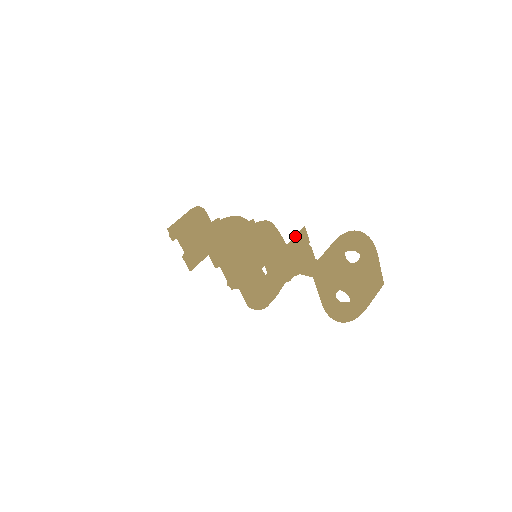
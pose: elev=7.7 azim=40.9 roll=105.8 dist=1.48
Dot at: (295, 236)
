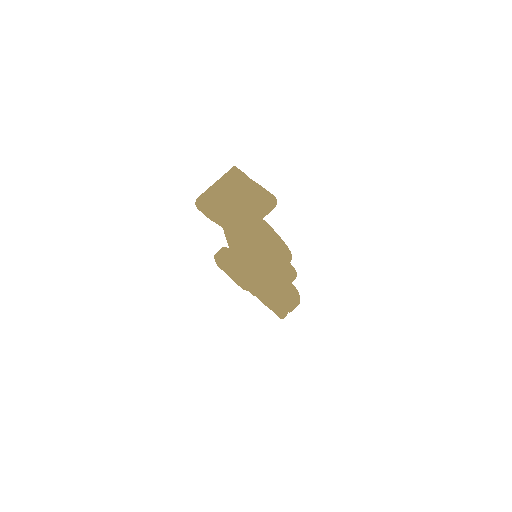
Dot at: occluded
